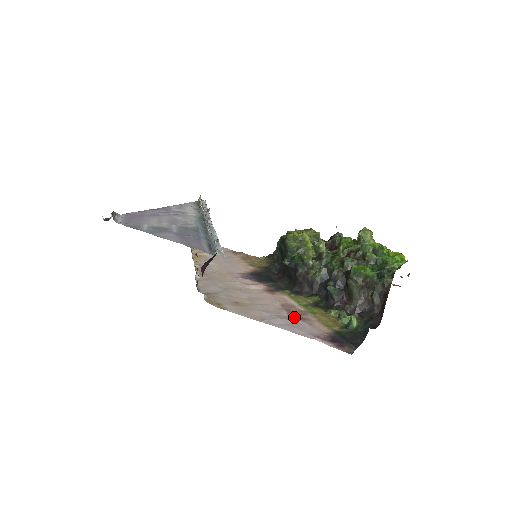
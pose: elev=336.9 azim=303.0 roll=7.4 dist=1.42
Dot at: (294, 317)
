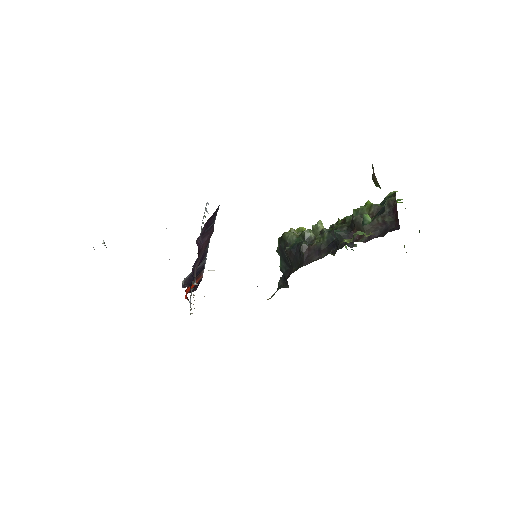
Dot at: occluded
